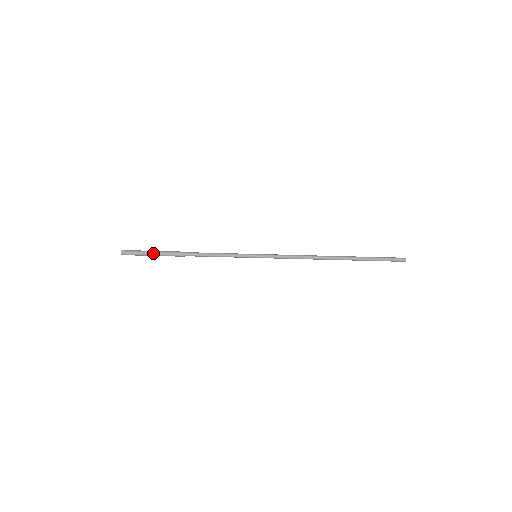
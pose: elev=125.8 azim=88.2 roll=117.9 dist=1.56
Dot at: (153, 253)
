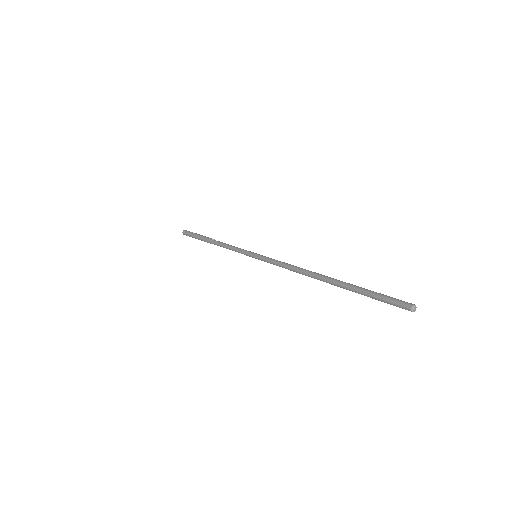
Dot at: (198, 234)
